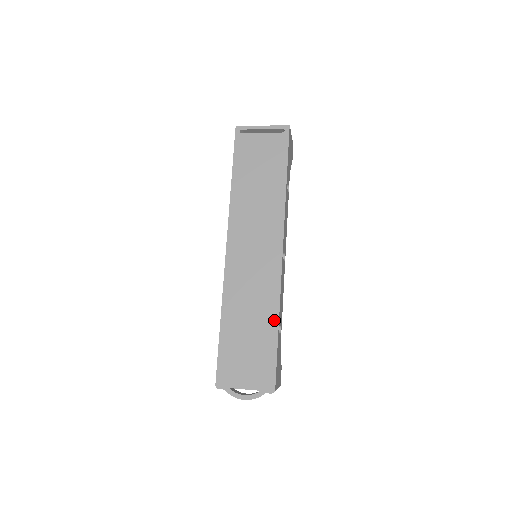
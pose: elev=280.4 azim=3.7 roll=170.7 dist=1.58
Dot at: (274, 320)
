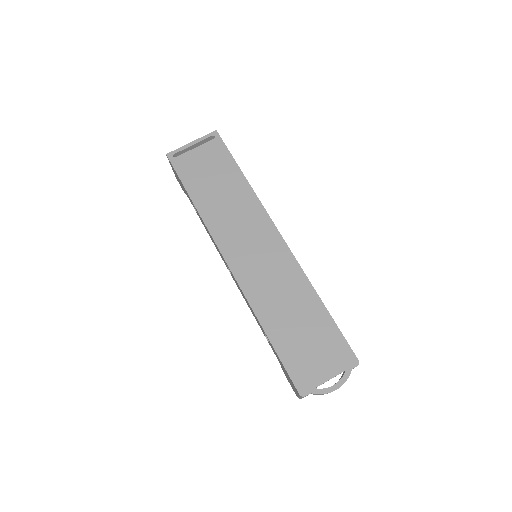
Dot at: (314, 298)
